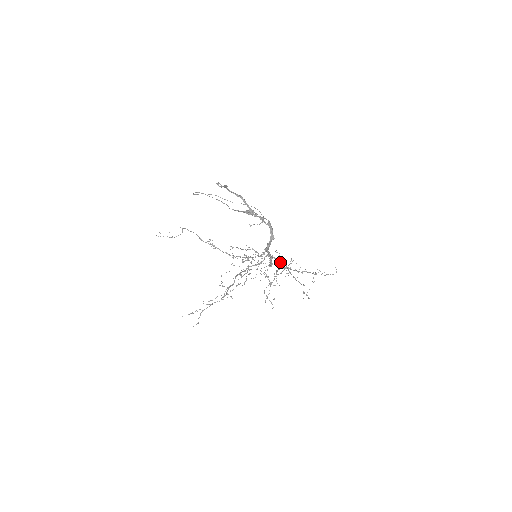
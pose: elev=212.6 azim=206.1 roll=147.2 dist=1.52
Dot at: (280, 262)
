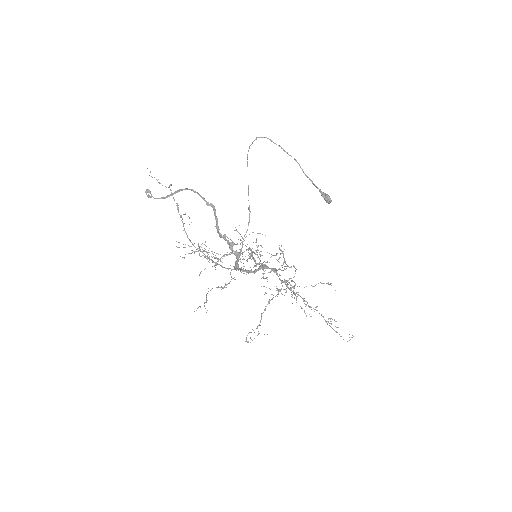
Dot at: (281, 281)
